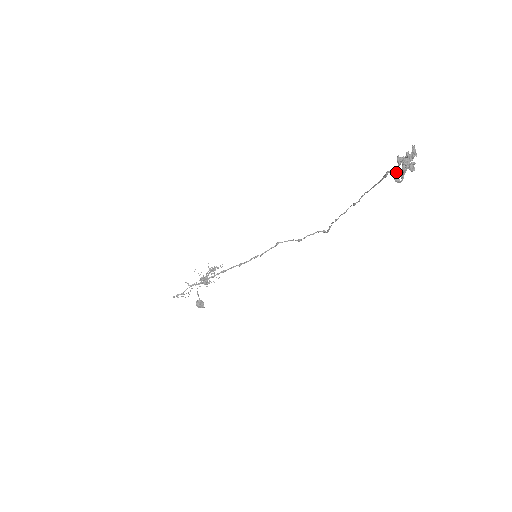
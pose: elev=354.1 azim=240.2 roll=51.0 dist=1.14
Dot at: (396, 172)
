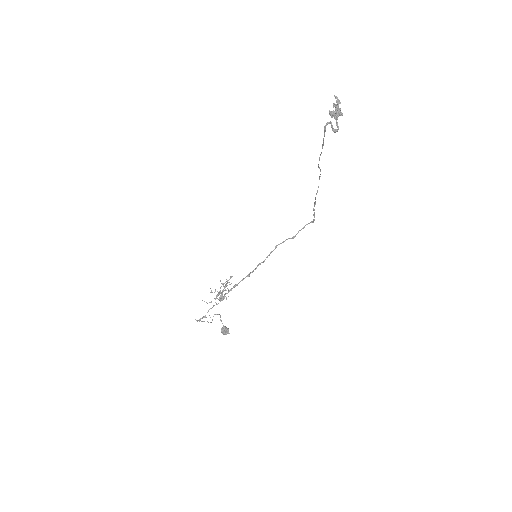
Dot at: (331, 124)
